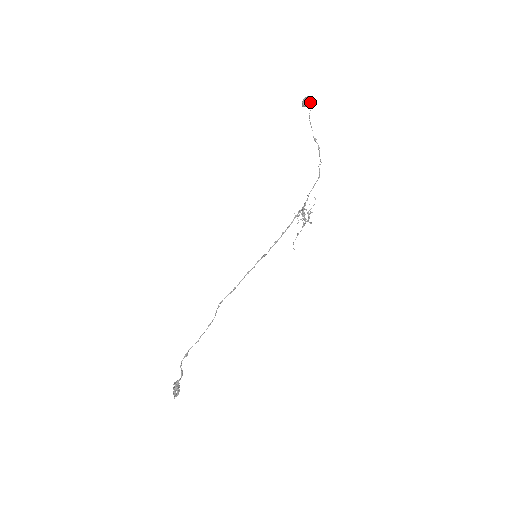
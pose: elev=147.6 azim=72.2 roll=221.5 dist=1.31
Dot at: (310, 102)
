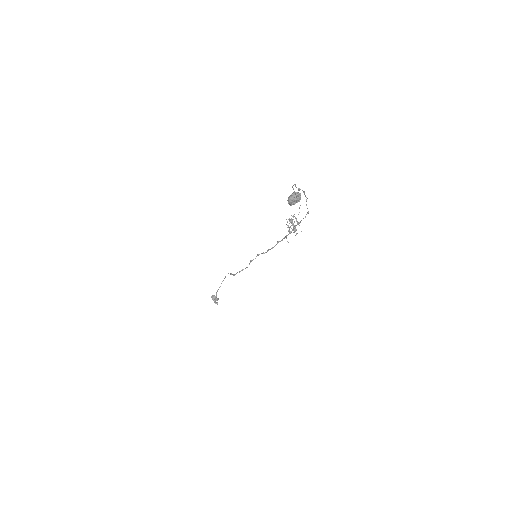
Dot at: (299, 201)
